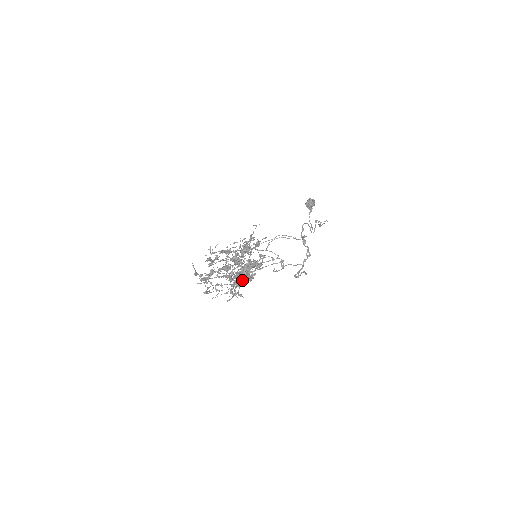
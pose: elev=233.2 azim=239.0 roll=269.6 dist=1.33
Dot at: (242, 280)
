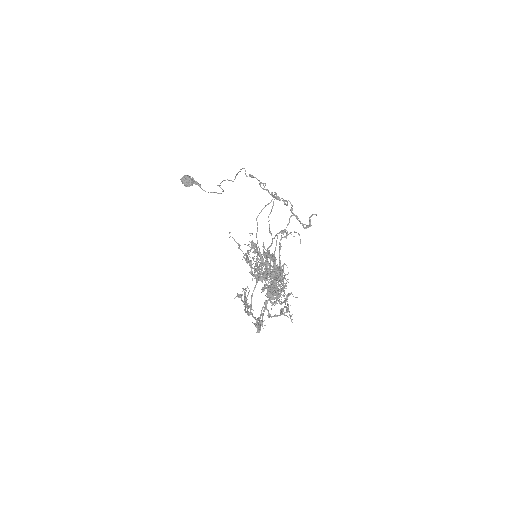
Dot at: occluded
